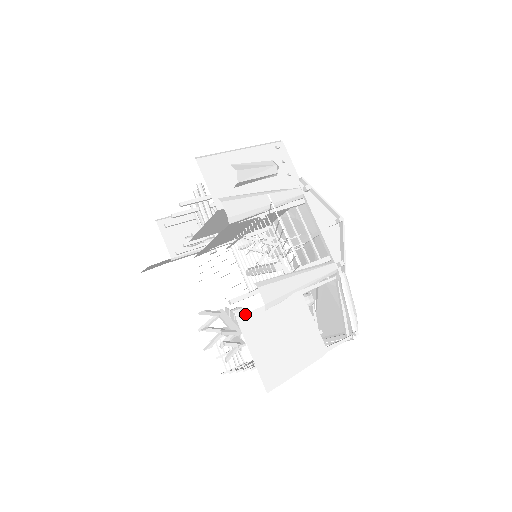
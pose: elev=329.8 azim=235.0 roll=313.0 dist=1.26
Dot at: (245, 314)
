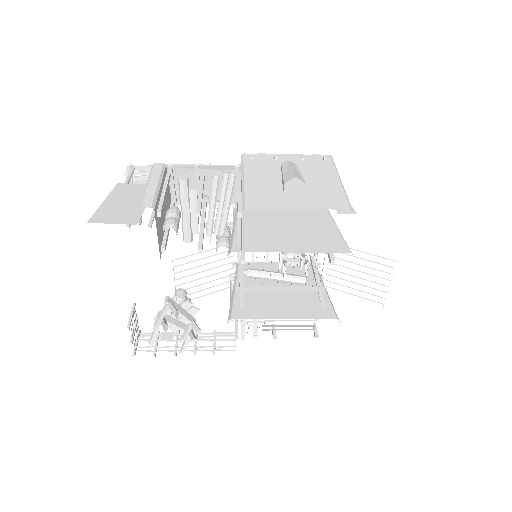
Dot at: occluded
